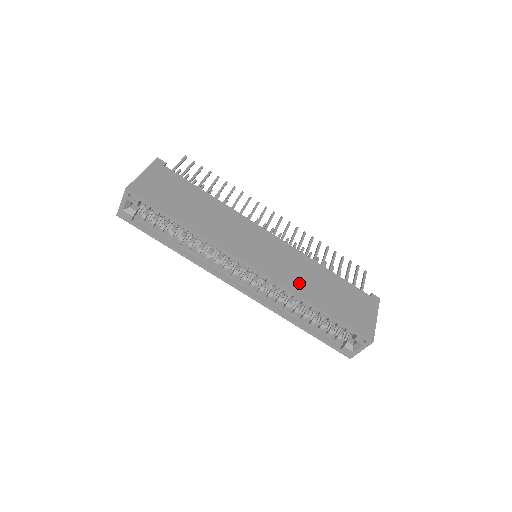
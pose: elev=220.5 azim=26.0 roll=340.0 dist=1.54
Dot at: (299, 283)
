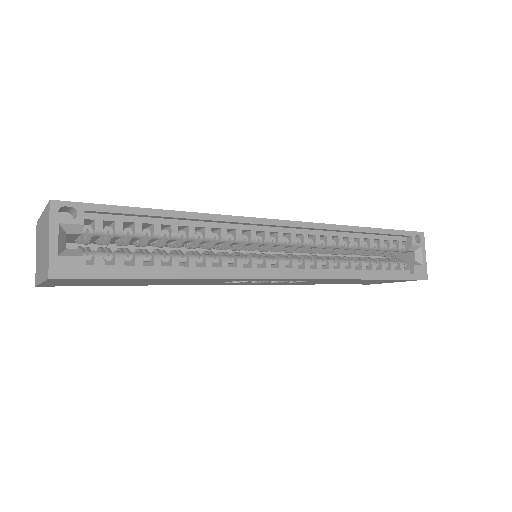
Dot at: occluded
